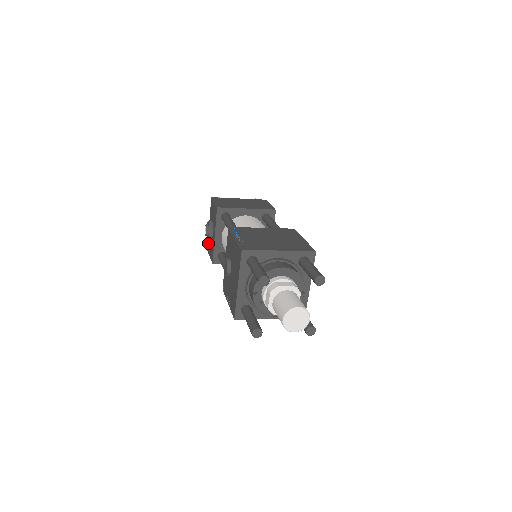
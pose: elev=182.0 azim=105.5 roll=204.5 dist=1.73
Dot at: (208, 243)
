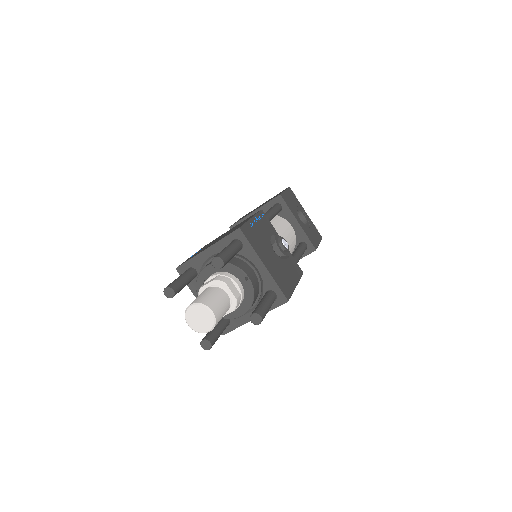
Dot at: occluded
